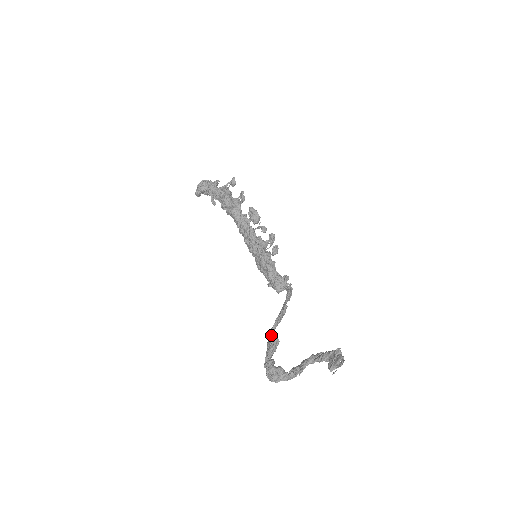
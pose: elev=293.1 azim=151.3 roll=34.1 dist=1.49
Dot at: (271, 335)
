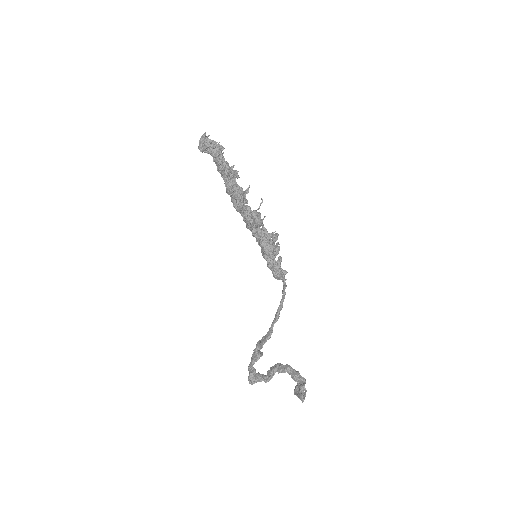
Dot at: (256, 350)
